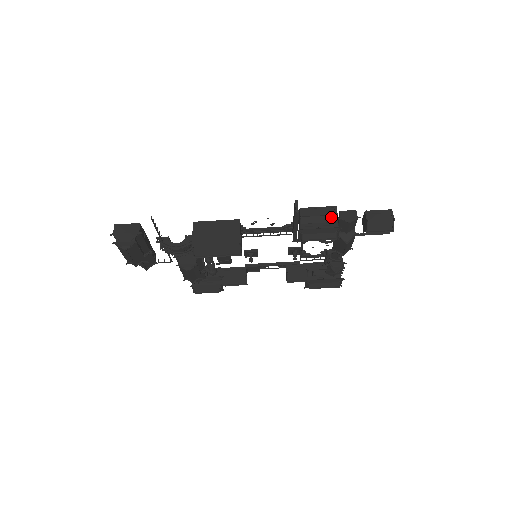
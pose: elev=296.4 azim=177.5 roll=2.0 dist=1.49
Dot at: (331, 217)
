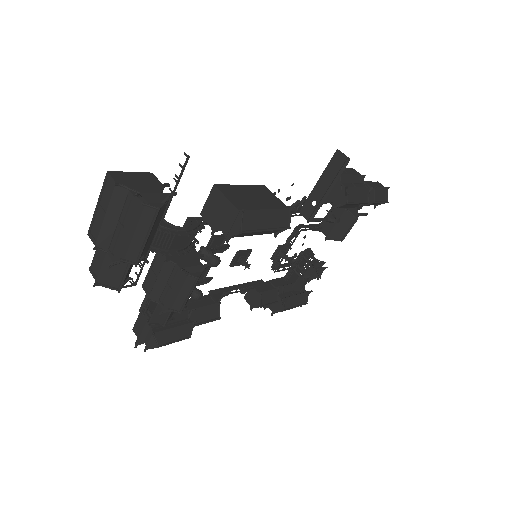
Dot at: (359, 177)
